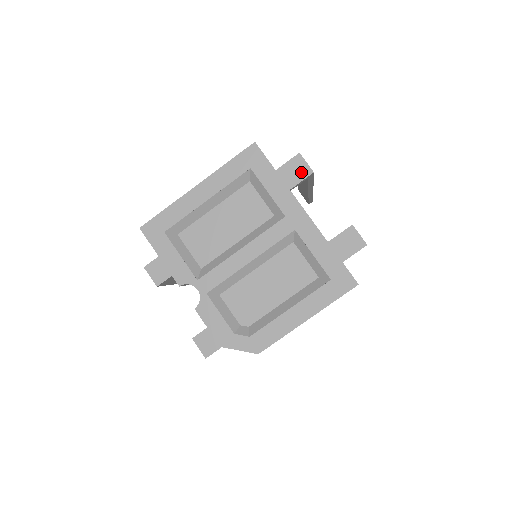
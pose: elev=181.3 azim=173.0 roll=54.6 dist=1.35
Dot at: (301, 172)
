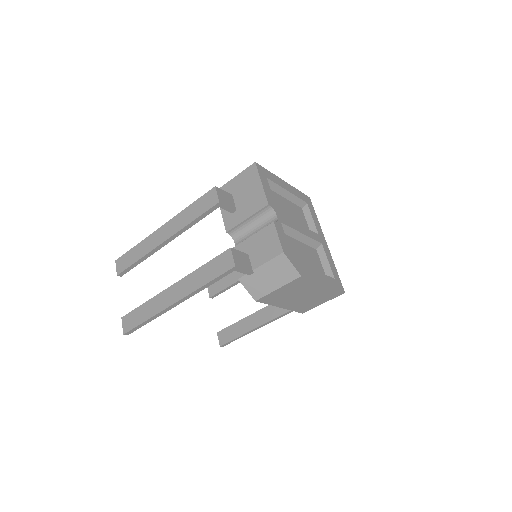
Dot at: occluded
